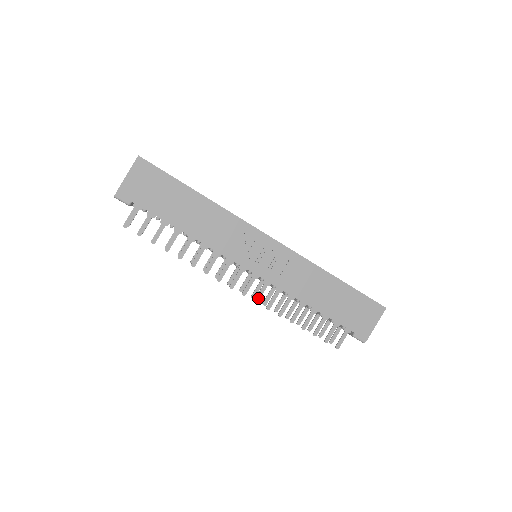
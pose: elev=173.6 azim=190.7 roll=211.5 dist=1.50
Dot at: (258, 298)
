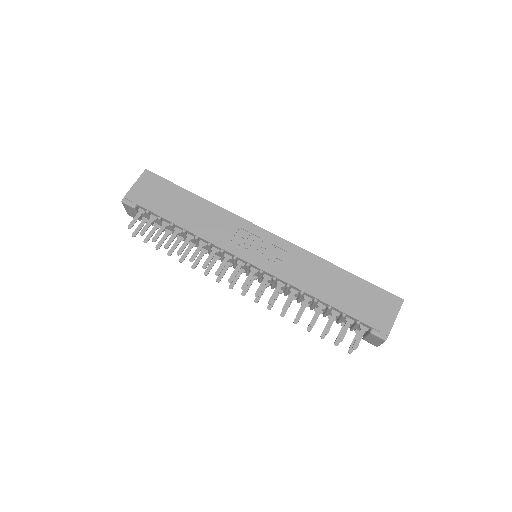
Dot at: (258, 292)
